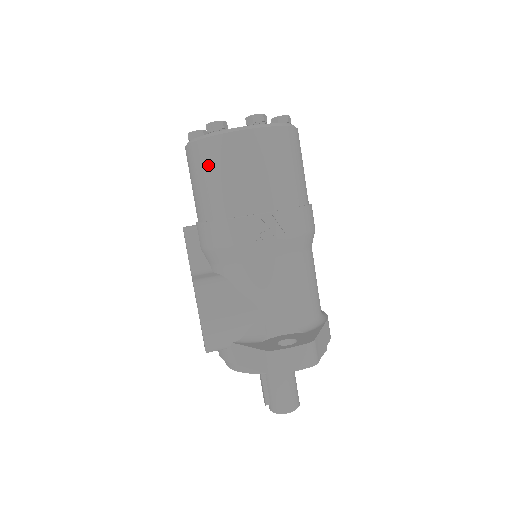
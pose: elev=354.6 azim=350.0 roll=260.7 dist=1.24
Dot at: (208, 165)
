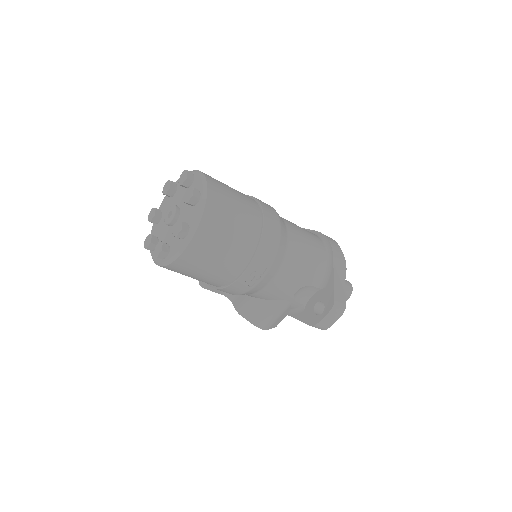
Dot at: (182, 273)
